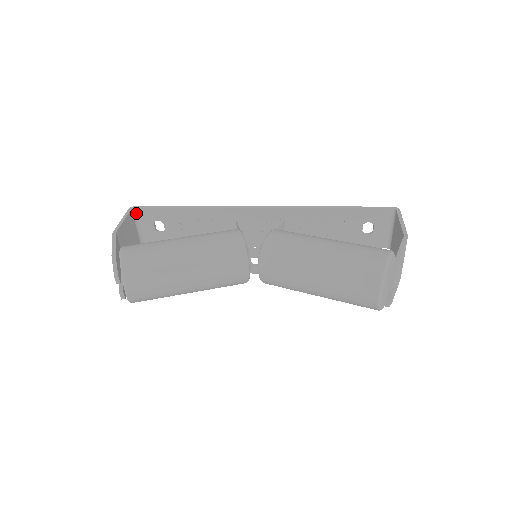
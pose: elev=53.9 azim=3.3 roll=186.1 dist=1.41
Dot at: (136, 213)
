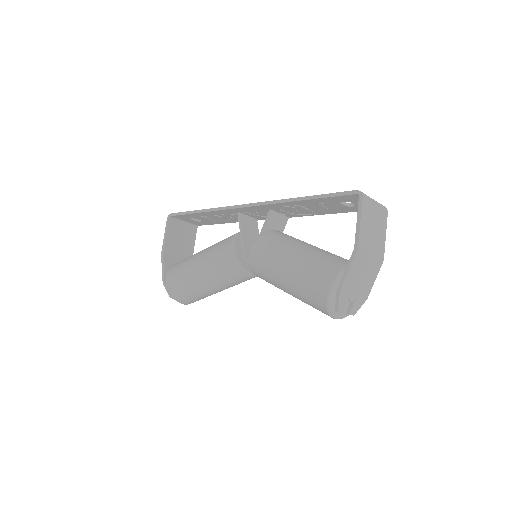
Dot at: (174, 218)
